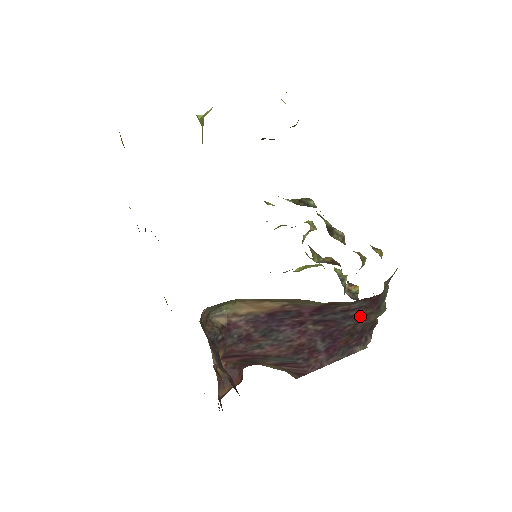
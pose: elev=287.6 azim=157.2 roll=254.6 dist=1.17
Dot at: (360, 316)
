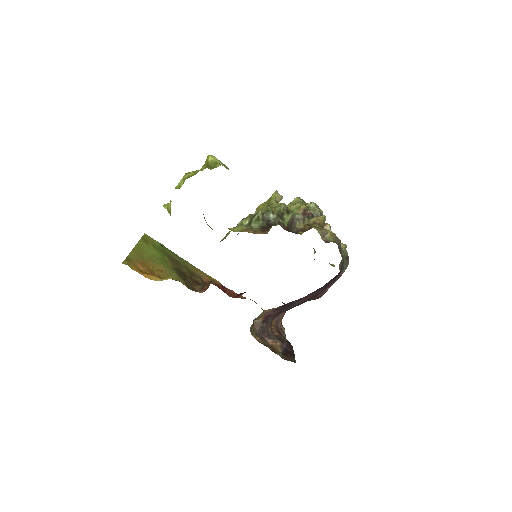
Dot at: occluded
